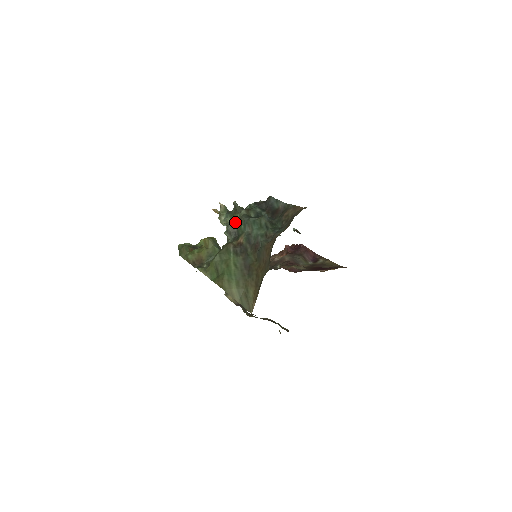
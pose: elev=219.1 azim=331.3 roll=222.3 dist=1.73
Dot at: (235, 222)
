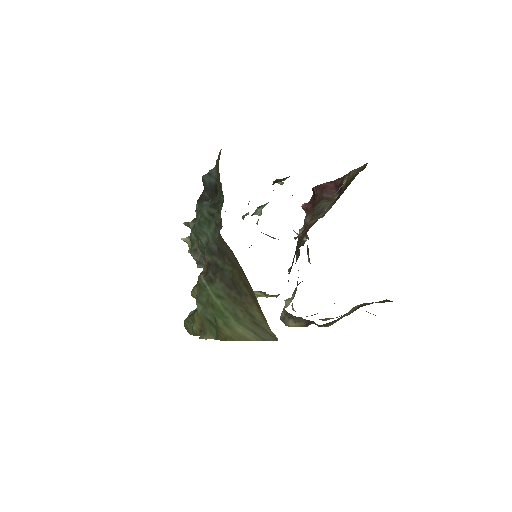
Dot at: (194, 245)
